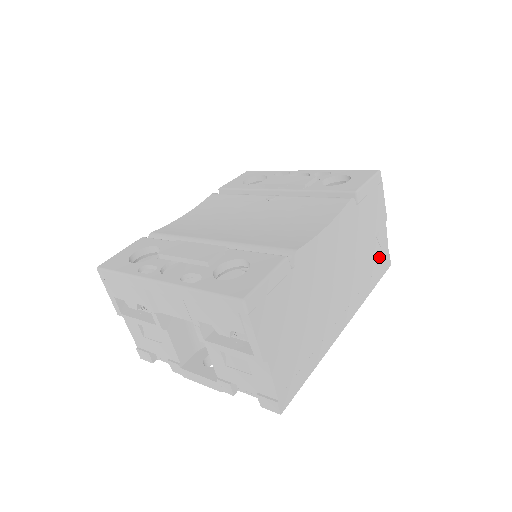
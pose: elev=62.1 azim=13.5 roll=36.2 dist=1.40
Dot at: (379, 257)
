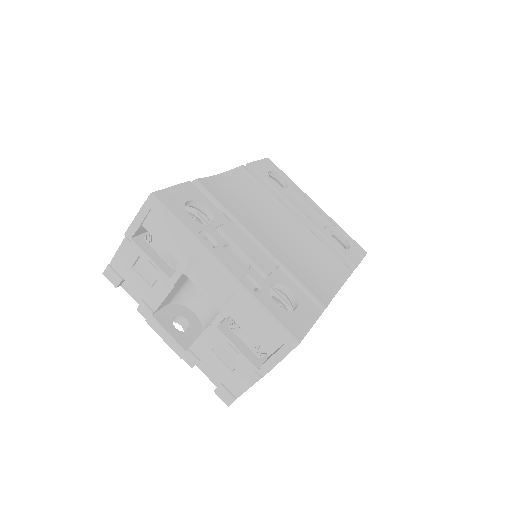
Dot at: occluded
